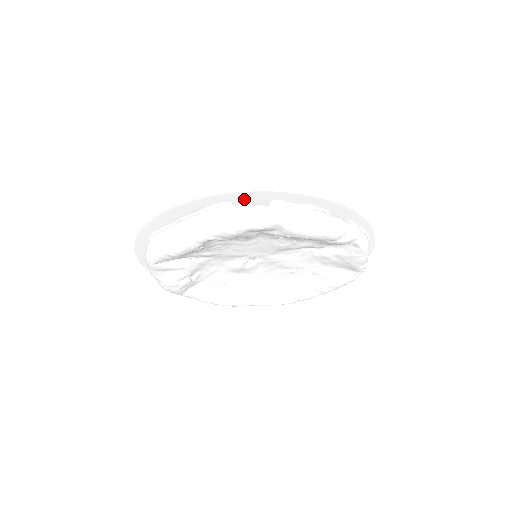
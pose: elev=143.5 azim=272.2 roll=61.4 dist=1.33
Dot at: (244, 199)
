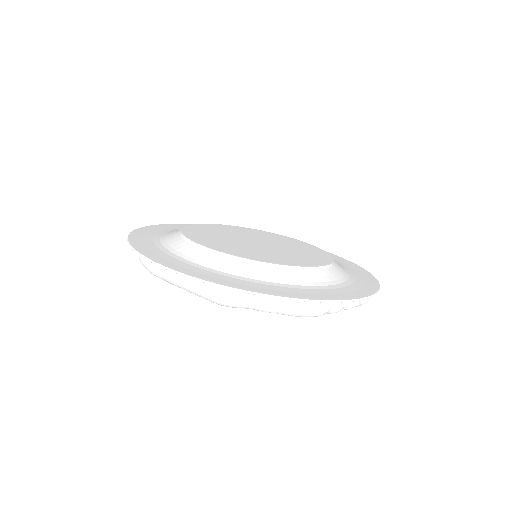
Dot at: (237, 286)
